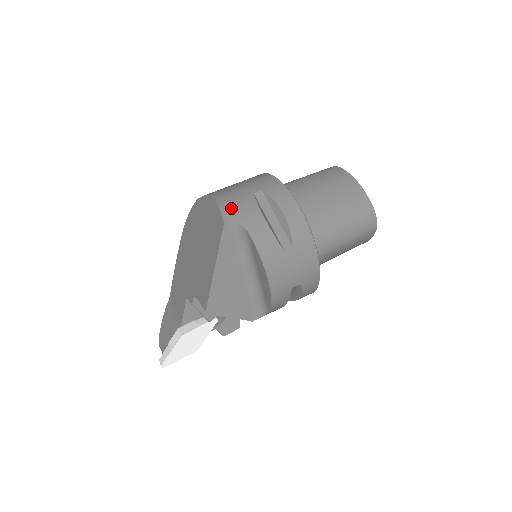
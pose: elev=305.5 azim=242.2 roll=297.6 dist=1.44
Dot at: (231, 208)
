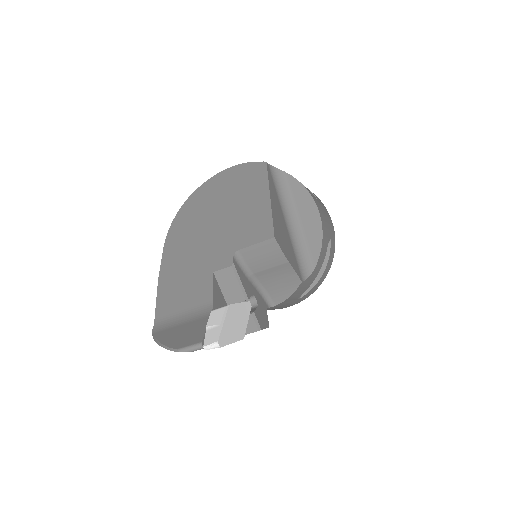
Dot at: occluded
